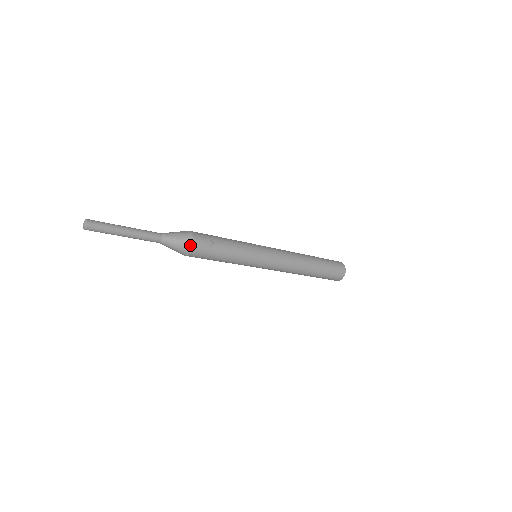
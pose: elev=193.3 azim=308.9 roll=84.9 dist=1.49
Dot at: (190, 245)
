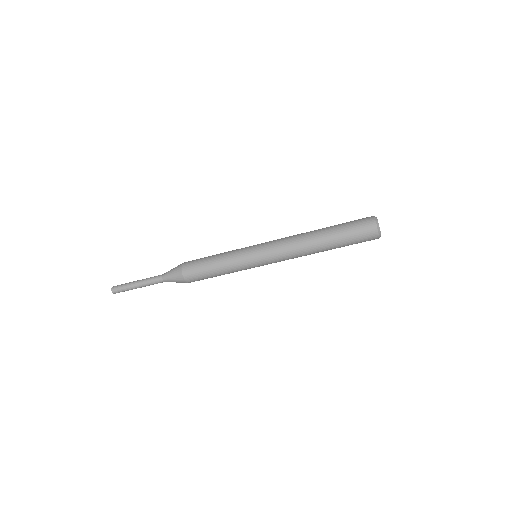
Dot at: (181, 264)
